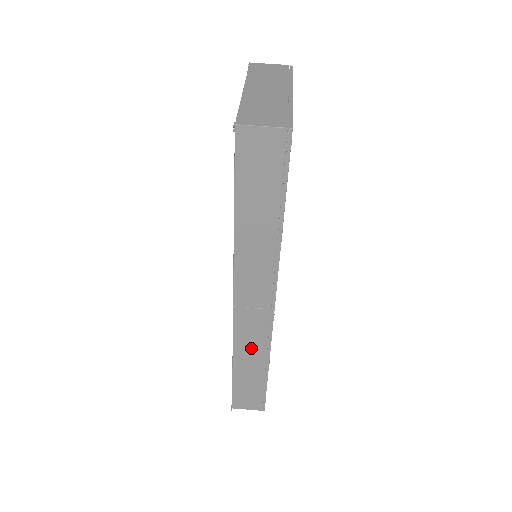
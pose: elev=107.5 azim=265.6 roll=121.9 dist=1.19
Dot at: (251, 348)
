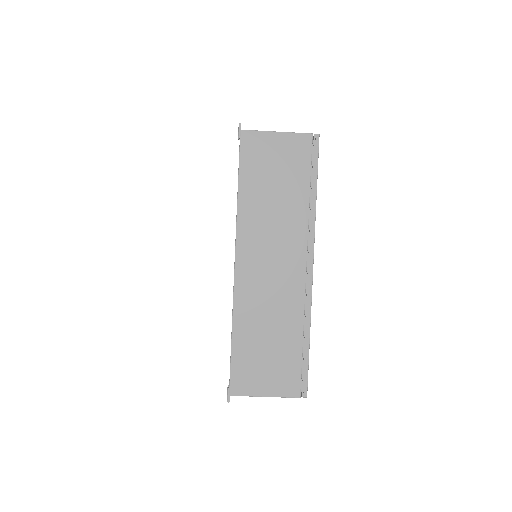
Dot at: occluded
